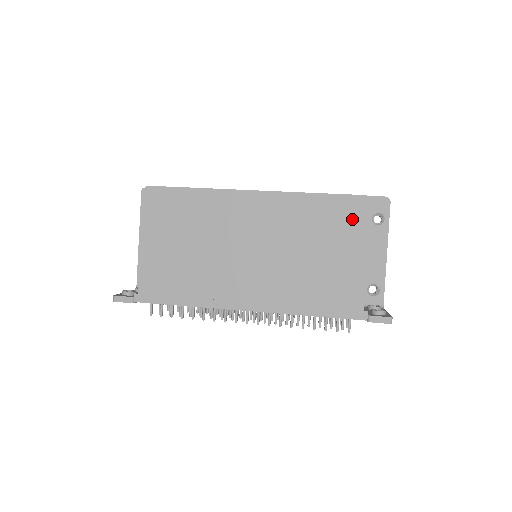
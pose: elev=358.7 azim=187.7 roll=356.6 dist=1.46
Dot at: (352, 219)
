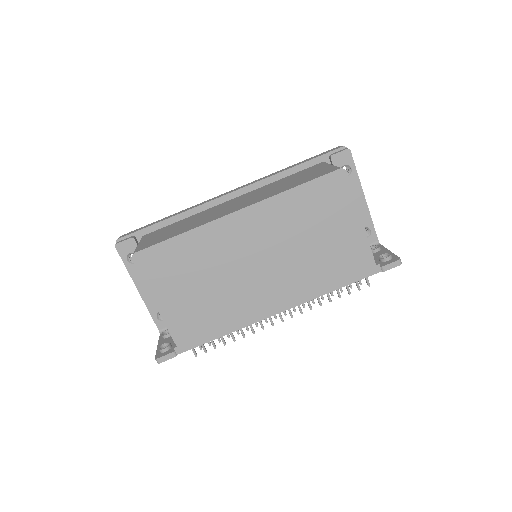
Dot at: (336, 195)
